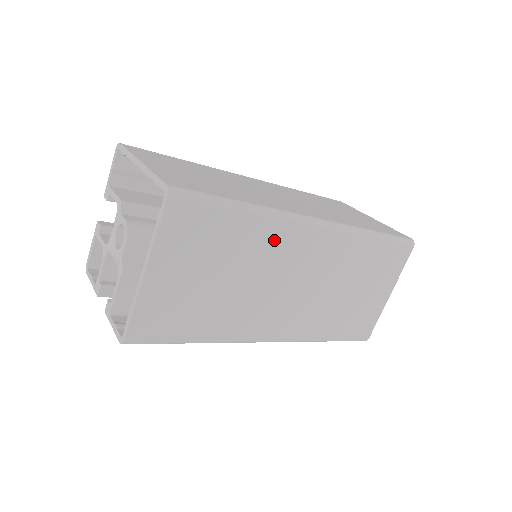
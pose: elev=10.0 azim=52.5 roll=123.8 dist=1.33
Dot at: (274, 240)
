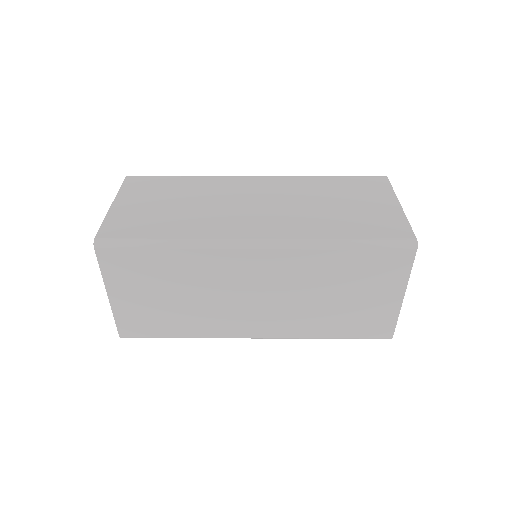
Dot at: (210, 264)
